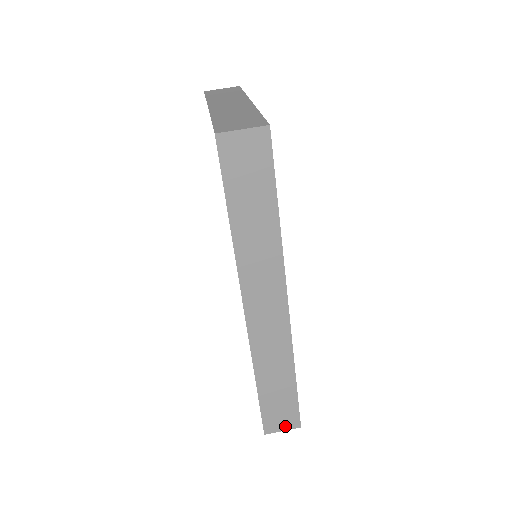
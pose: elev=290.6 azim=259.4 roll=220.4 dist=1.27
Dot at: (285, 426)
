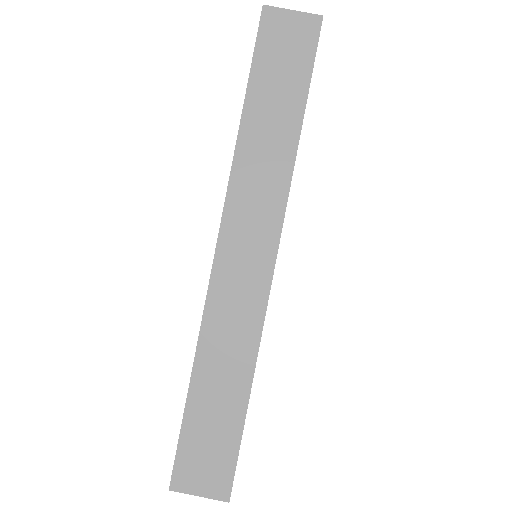
Dot at: (206, 487)
